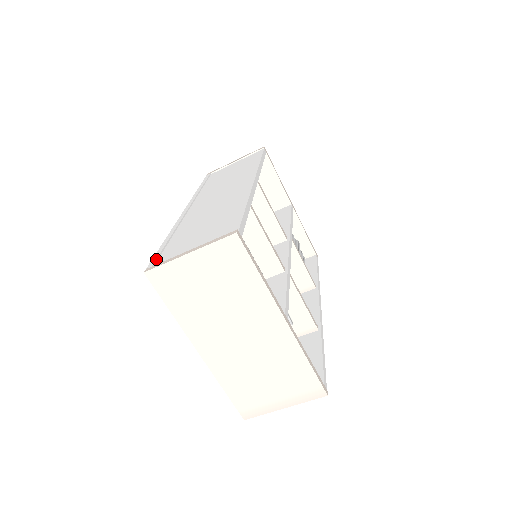
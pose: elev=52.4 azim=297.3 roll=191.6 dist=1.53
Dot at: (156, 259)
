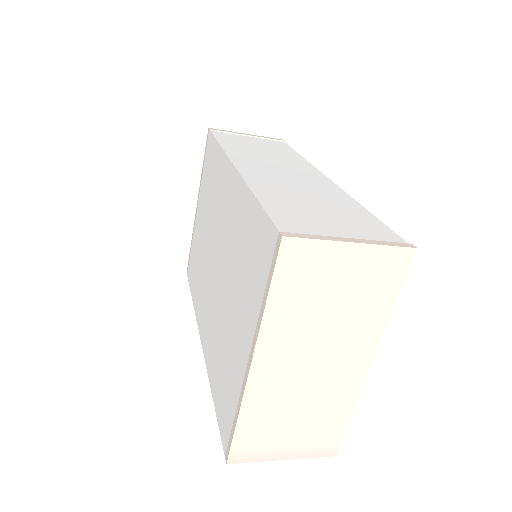
Dot at: (282, 223)
